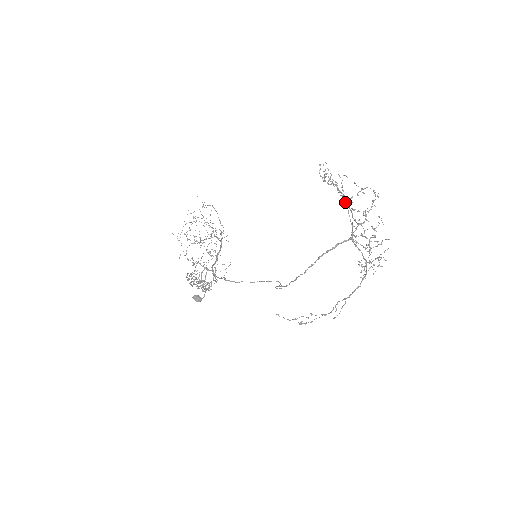
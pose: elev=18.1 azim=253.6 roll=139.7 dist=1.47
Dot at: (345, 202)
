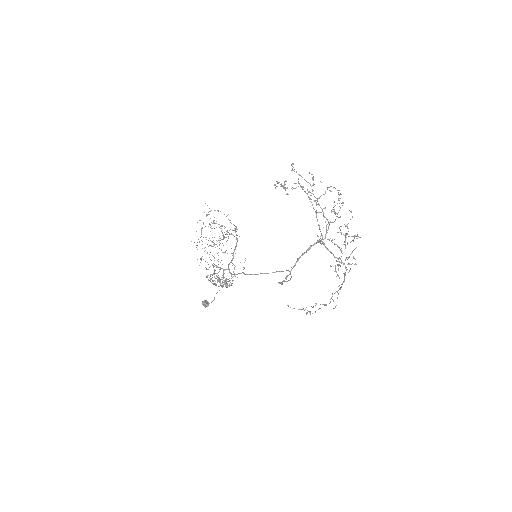
Dot at: (312, 204)
